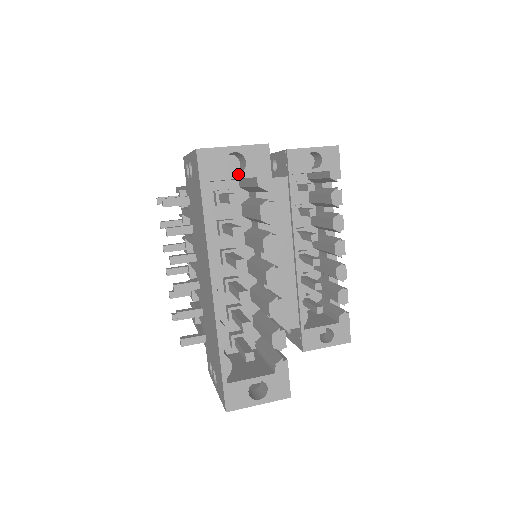
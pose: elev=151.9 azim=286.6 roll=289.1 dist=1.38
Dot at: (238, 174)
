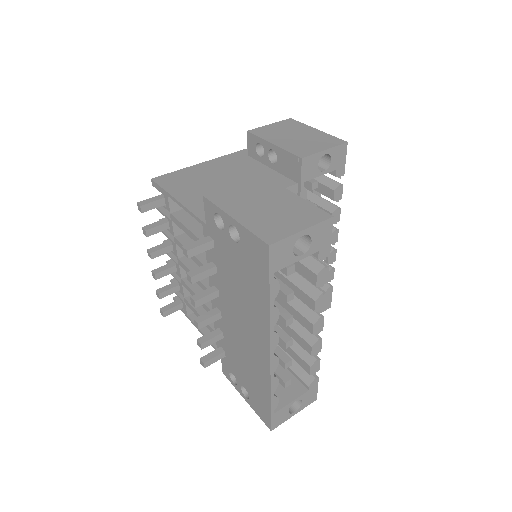
Dot at: (303, 254)
